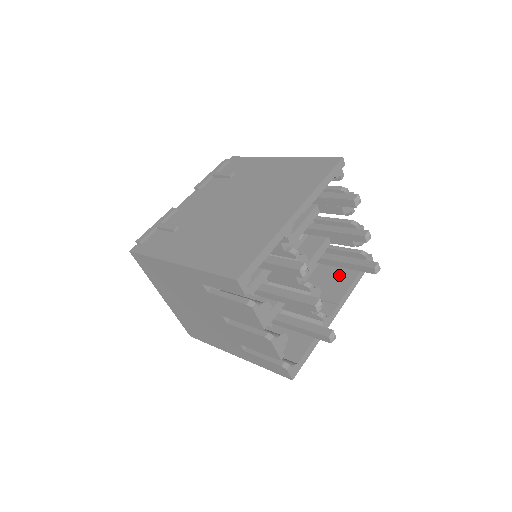
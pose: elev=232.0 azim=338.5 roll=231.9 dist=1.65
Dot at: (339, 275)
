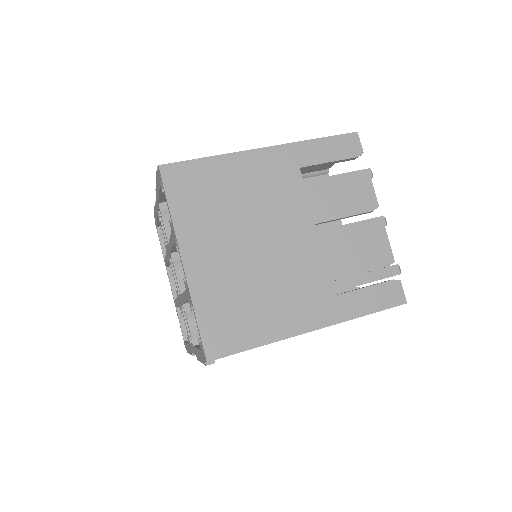
Dot at: occluded
